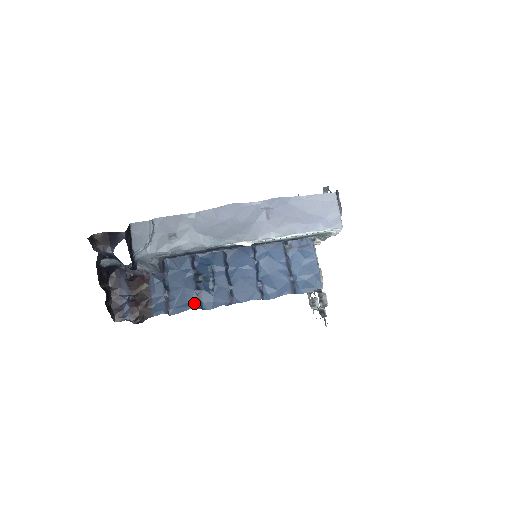
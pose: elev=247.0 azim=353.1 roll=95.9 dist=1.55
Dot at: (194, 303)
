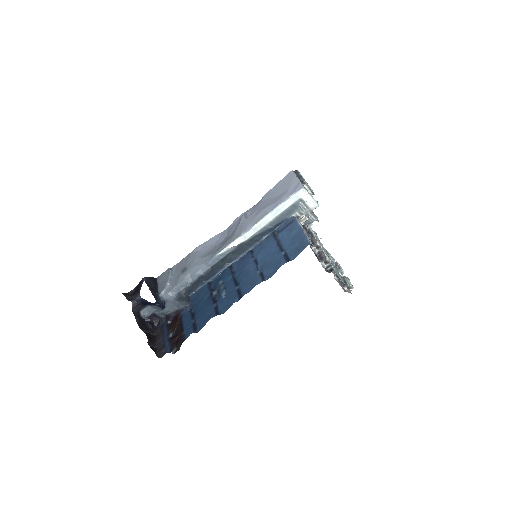
Dot at: (213, 314)
